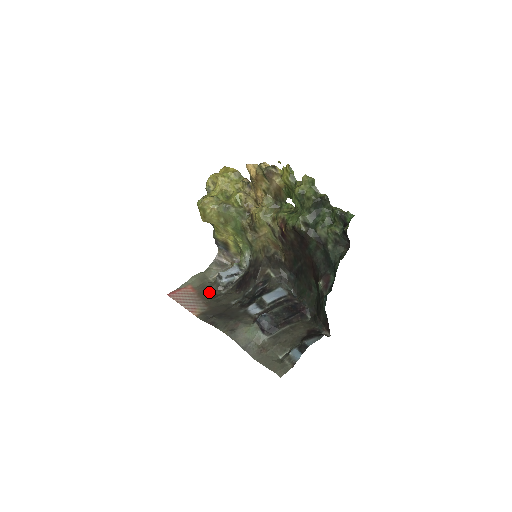
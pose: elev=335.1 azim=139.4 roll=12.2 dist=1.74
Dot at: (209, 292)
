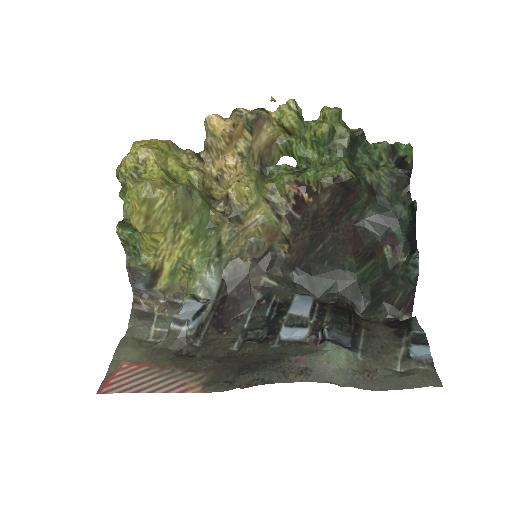
Dot at: (174, 354)
